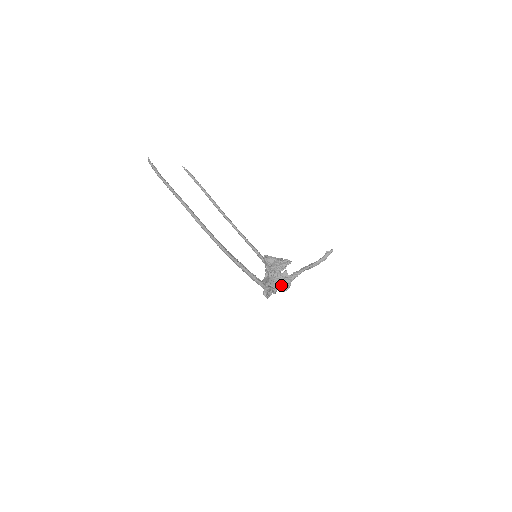
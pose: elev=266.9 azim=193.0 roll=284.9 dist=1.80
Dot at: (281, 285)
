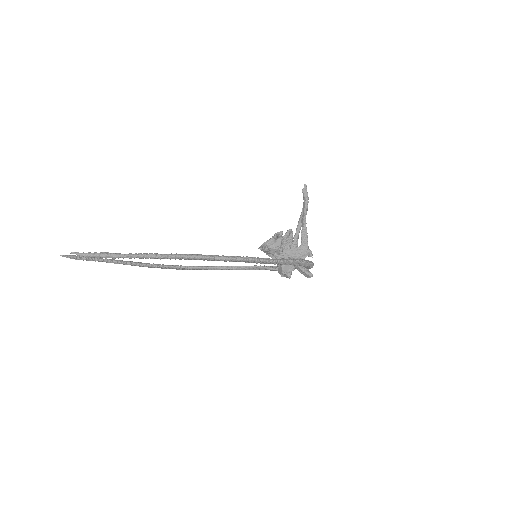
Dot at: (306, 255)
